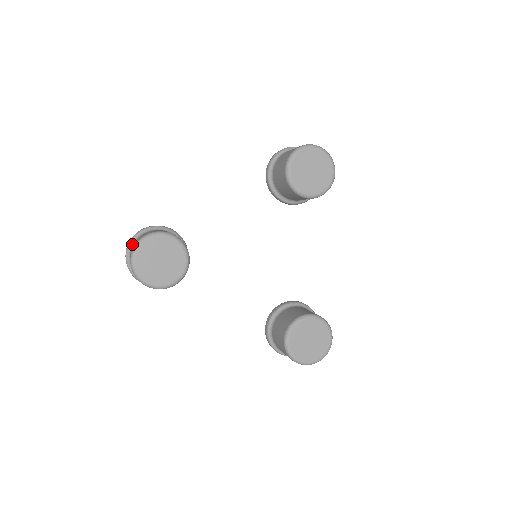
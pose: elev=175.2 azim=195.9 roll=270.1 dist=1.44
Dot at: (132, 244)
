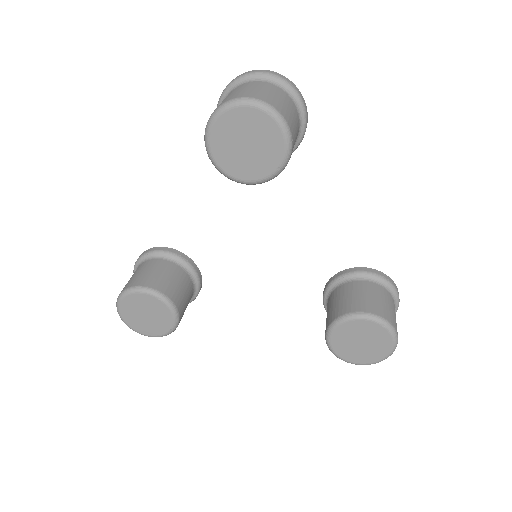
Dot at: occluded
